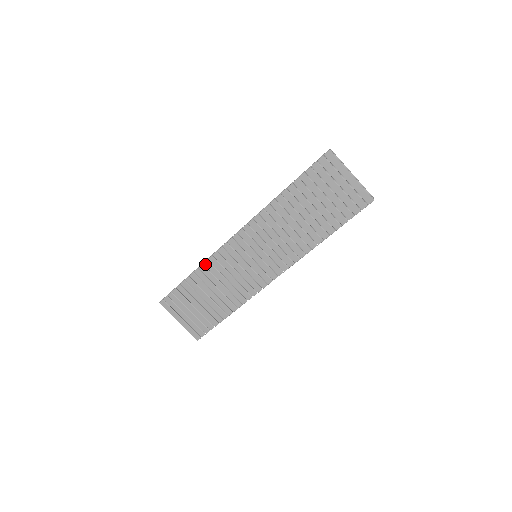
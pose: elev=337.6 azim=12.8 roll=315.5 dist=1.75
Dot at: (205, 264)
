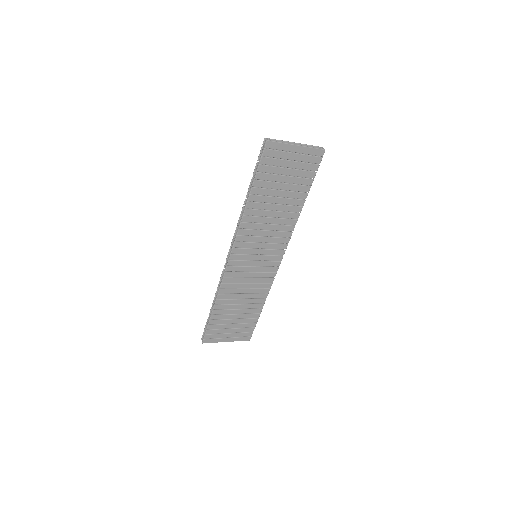
Dot at: (220, 293)
